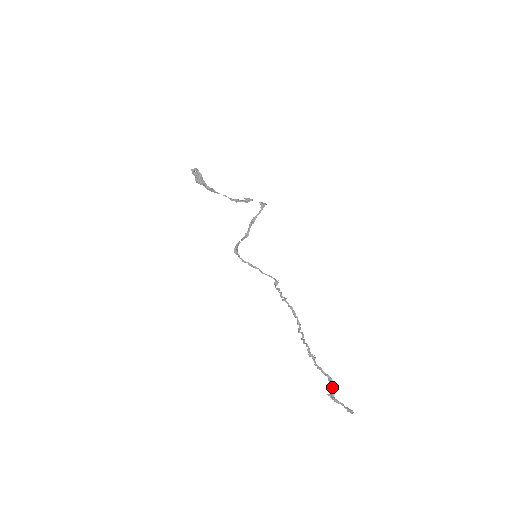
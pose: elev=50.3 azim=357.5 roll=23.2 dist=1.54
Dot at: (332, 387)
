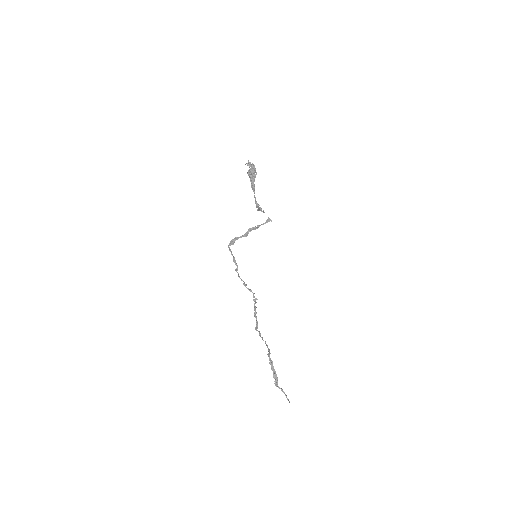
Dot at: (276, 380)
